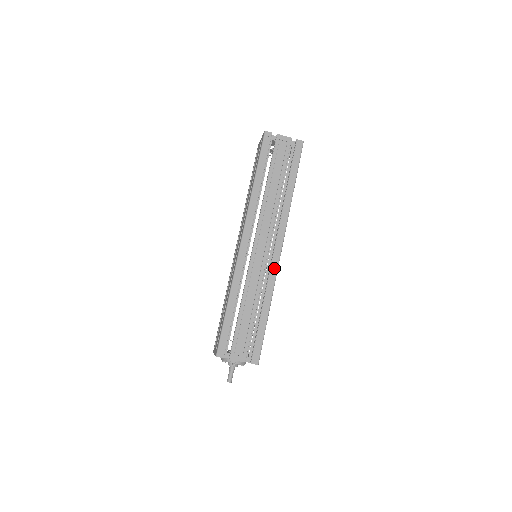
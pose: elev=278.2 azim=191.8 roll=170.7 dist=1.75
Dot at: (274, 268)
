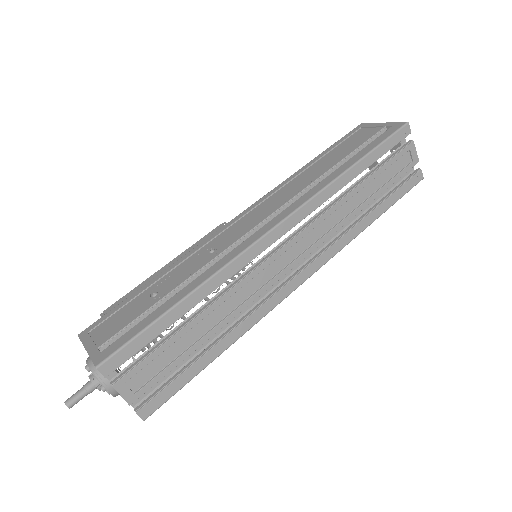
Dot at: (276, 299)
